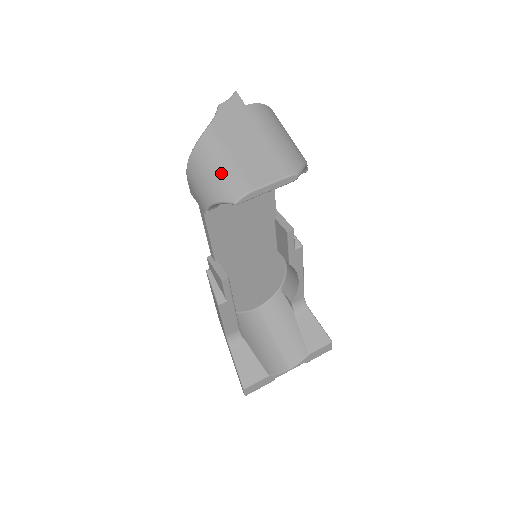
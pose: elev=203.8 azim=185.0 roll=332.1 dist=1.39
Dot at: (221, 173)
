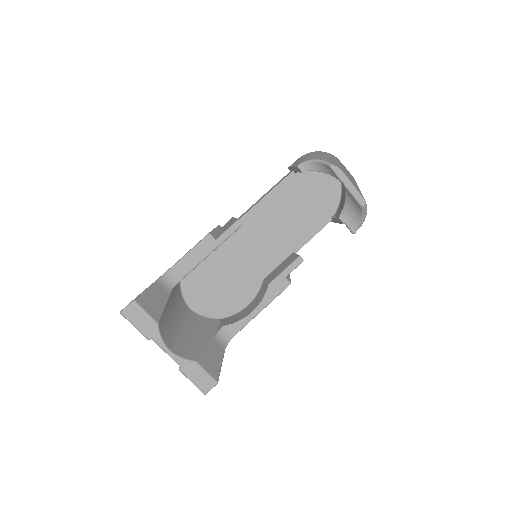
Dot at: (331, 159)
